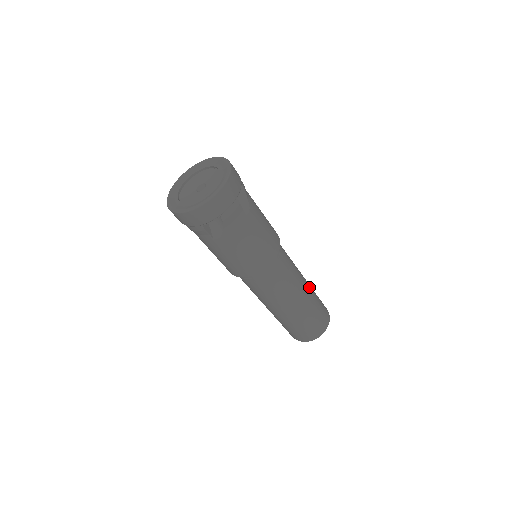
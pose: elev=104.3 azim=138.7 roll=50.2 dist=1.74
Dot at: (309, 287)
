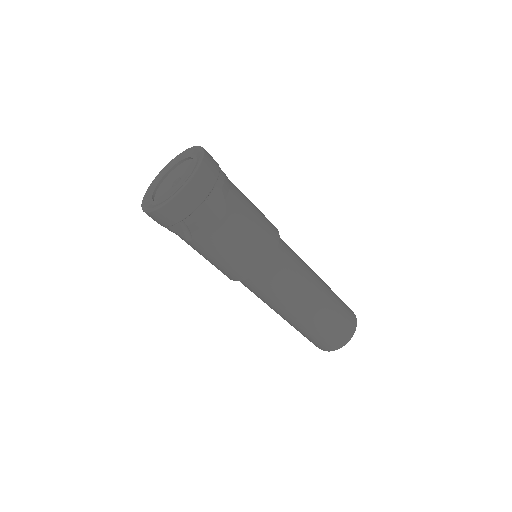
Dot at: occluded
